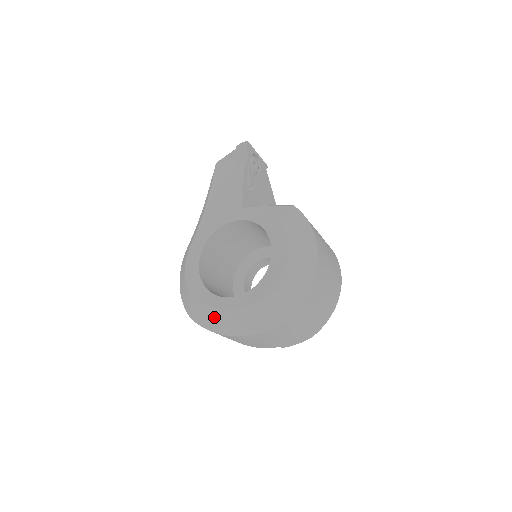
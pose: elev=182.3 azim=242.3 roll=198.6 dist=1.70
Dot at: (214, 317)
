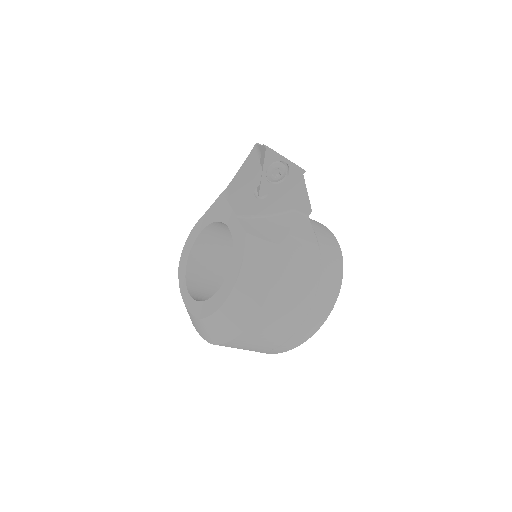
Dot at: occluded
